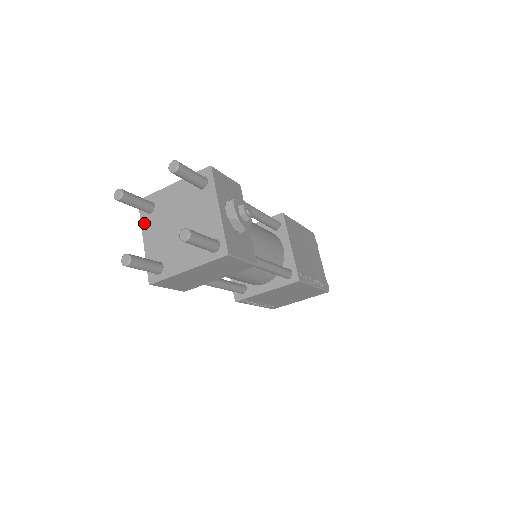
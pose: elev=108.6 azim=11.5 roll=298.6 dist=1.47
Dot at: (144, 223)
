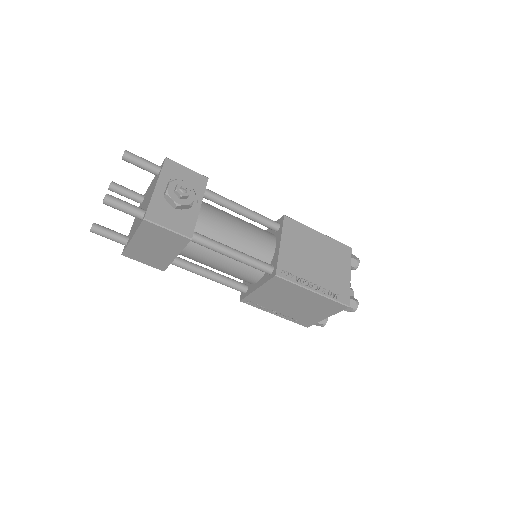
Dot at: occluded
